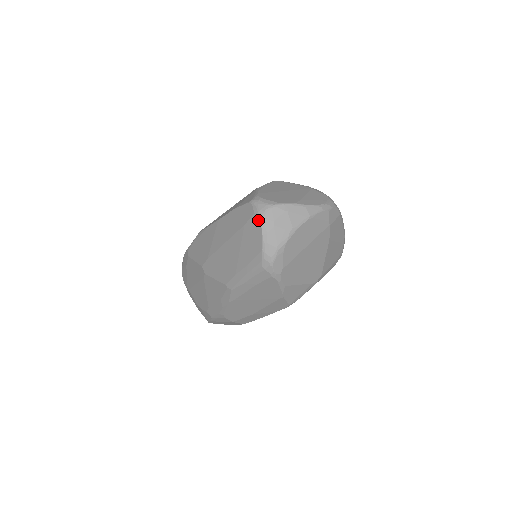
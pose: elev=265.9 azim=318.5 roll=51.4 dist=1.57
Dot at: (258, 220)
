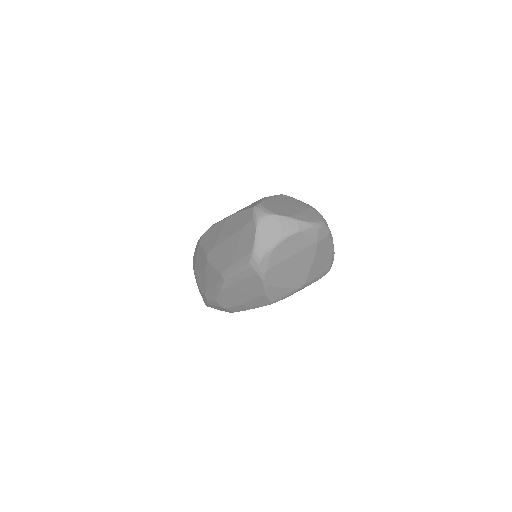
Dot at: (254, 224)
